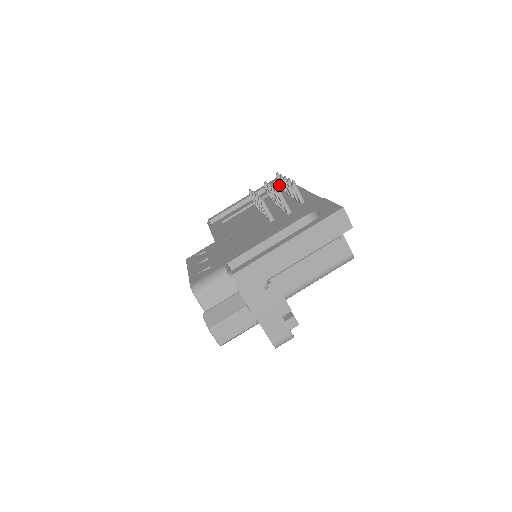
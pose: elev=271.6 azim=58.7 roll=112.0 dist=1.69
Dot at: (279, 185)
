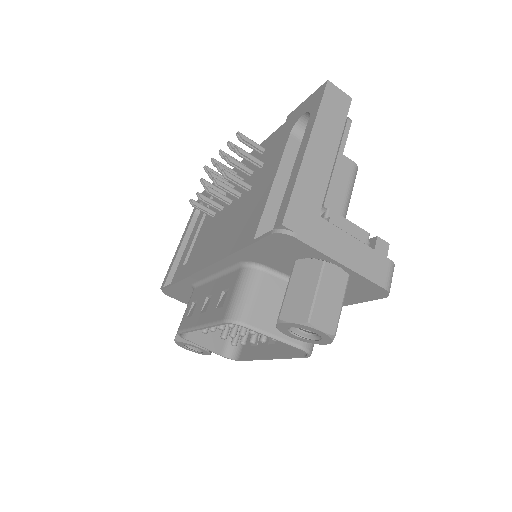
Dot at: occluded
